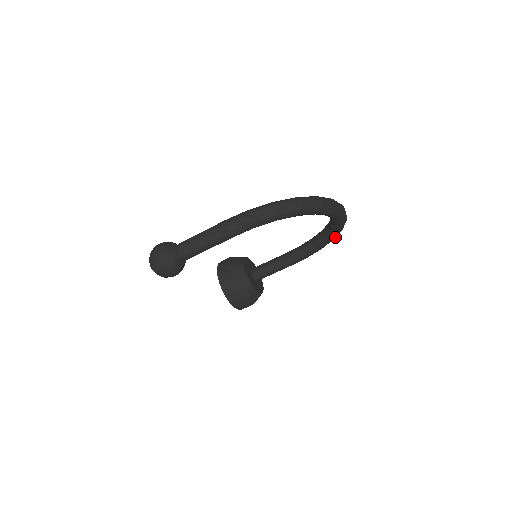
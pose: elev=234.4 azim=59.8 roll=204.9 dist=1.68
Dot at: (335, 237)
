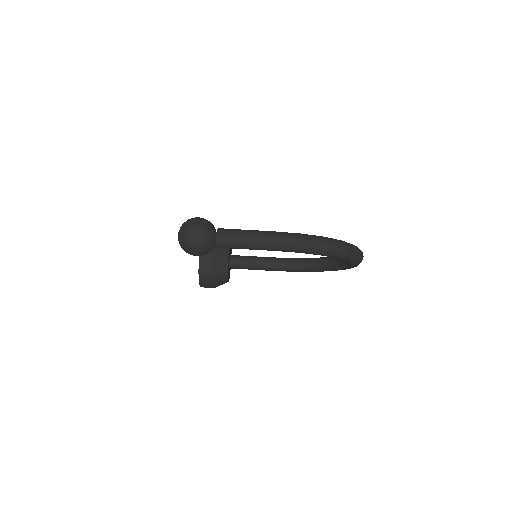
Dot at: occluded
